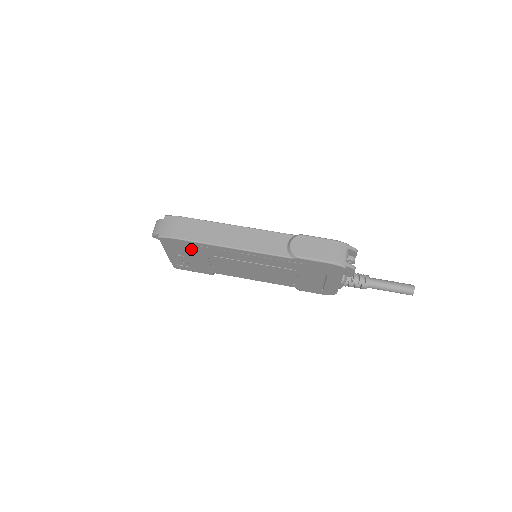
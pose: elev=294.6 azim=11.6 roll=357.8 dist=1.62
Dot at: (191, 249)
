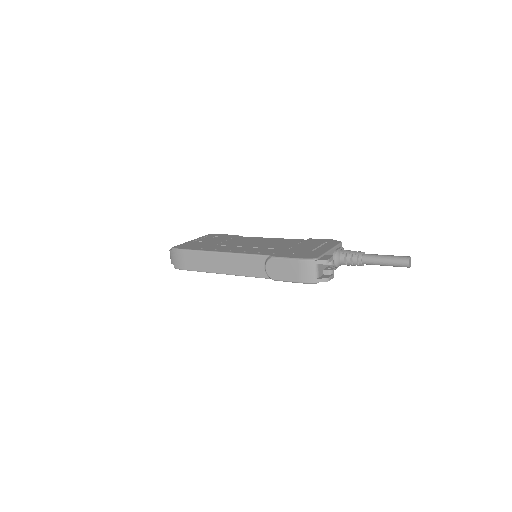
Dot at: occluded
